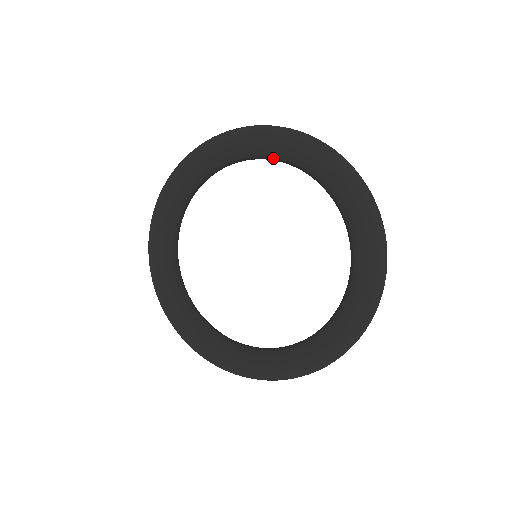
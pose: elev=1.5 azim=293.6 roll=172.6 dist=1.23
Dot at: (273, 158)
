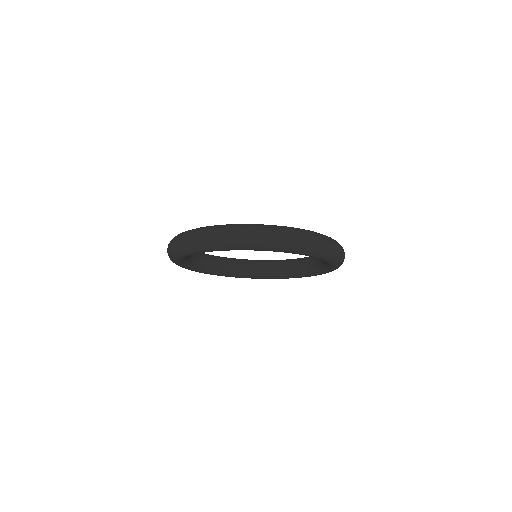
Dot at: (269, 264)
